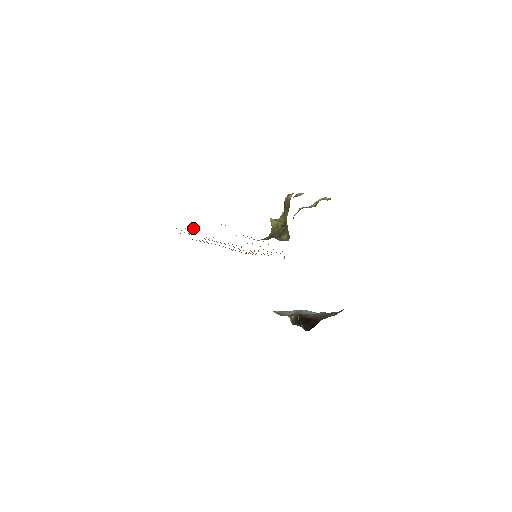
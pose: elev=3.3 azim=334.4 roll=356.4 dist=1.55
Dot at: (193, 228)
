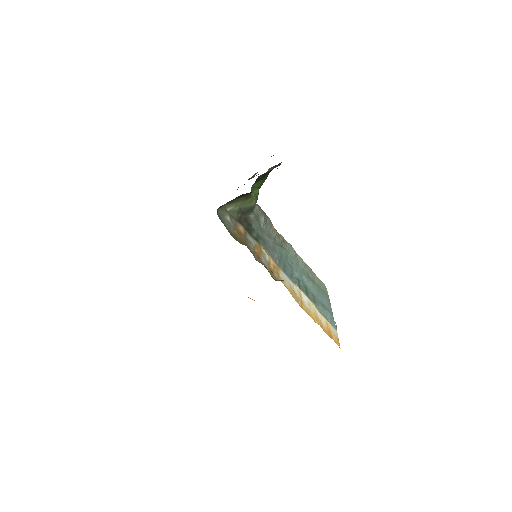
Dot at: occluded
